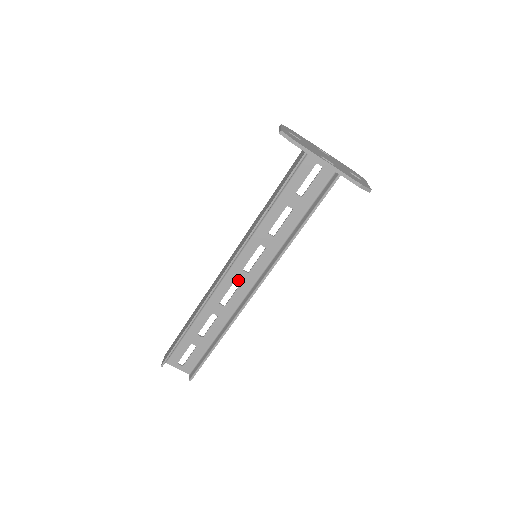
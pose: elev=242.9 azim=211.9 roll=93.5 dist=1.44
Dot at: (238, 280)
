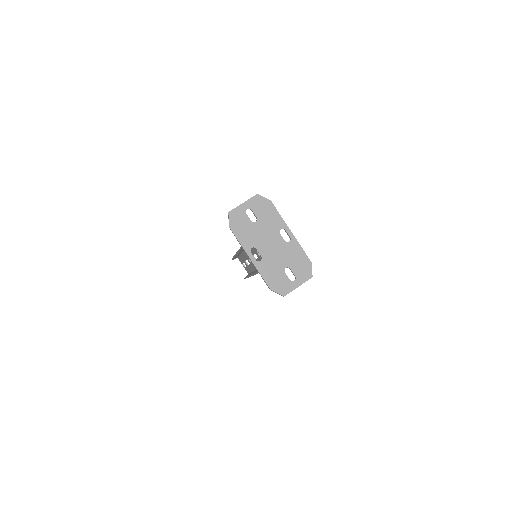
Dot at: occluded
